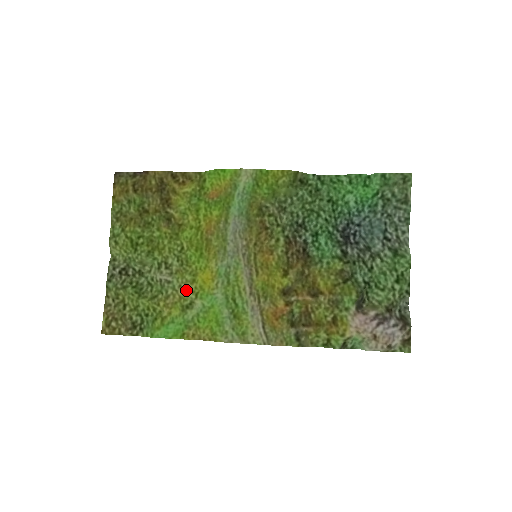
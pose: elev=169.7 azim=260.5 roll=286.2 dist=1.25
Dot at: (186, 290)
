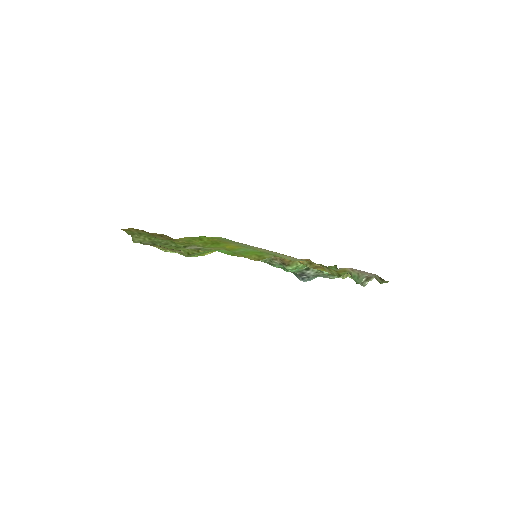
Dot at: (219, 248)
